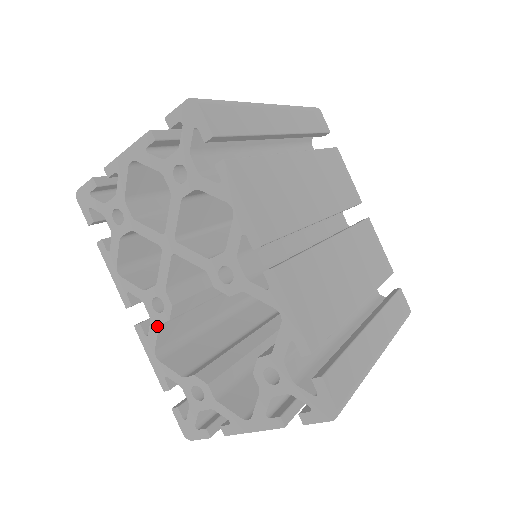
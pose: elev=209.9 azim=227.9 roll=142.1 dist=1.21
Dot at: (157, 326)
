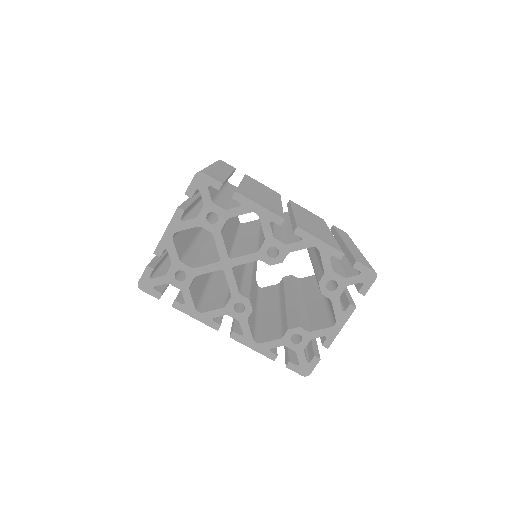
Dot at: (246, 322)
